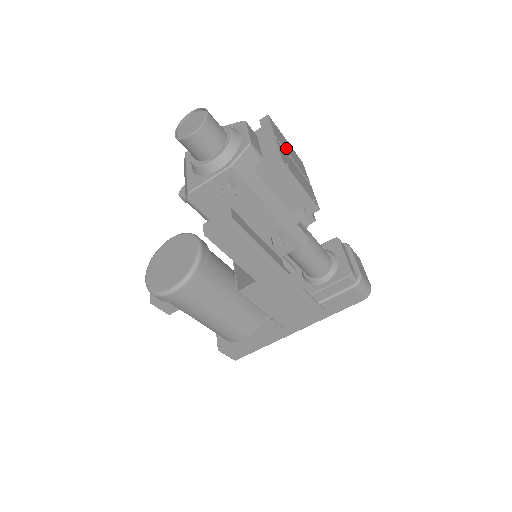
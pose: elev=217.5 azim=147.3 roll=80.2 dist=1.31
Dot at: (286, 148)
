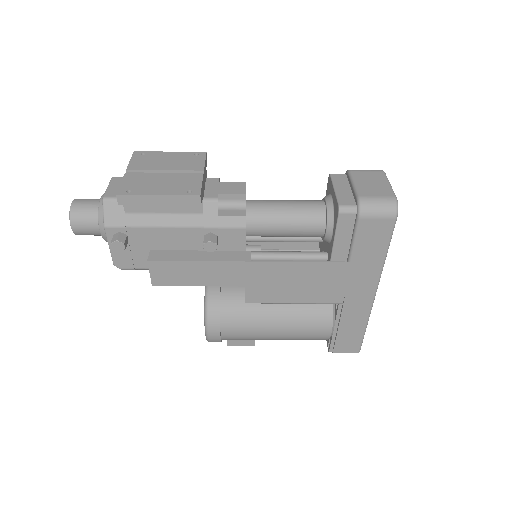
Dot at: (154, 166)
